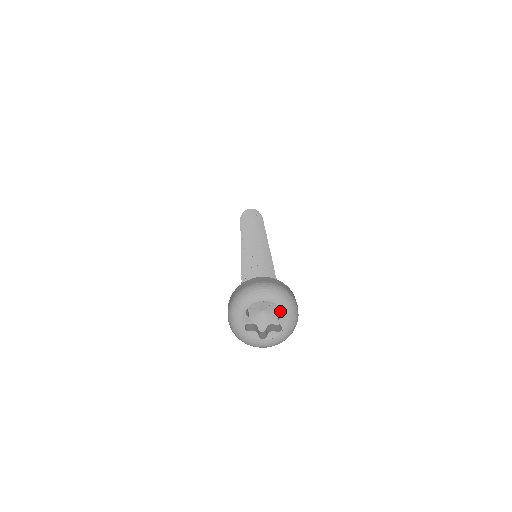
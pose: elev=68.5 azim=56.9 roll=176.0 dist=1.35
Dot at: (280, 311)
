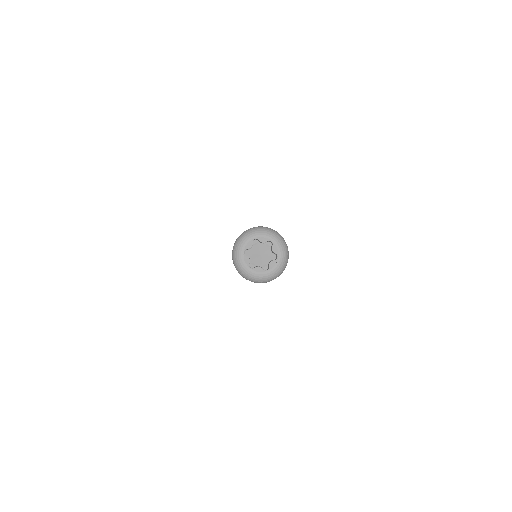
Dot at: (271, 246)
